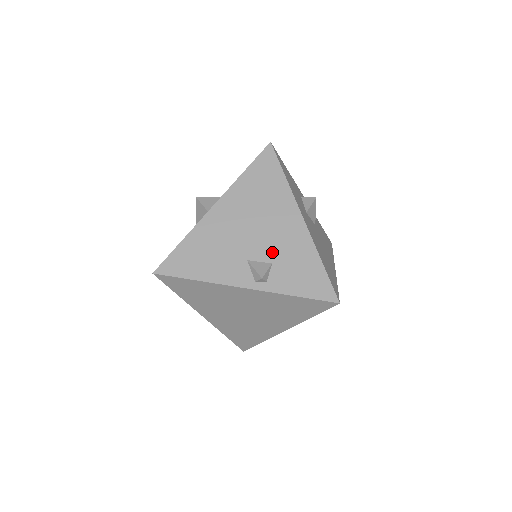
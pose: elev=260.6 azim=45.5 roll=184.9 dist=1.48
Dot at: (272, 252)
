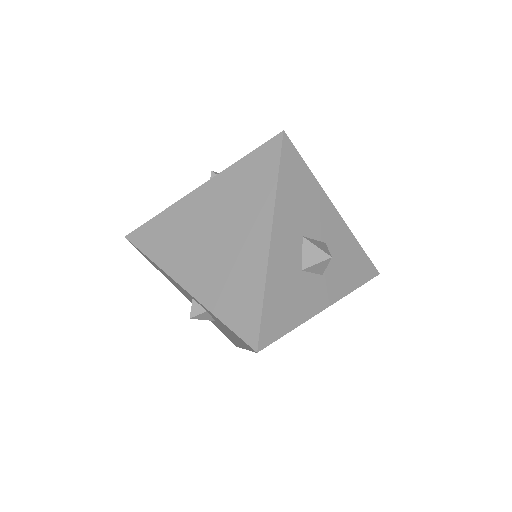
Dot at: occluded
